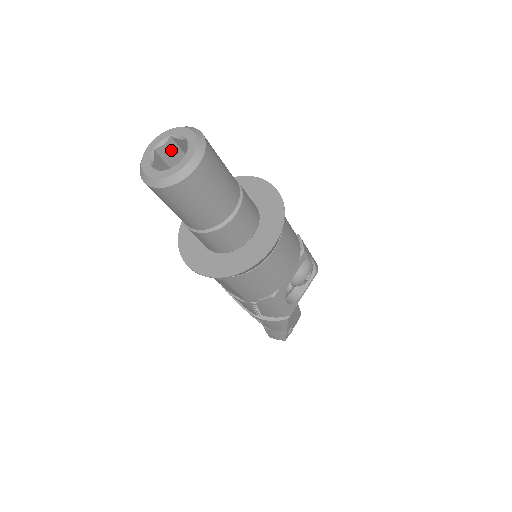
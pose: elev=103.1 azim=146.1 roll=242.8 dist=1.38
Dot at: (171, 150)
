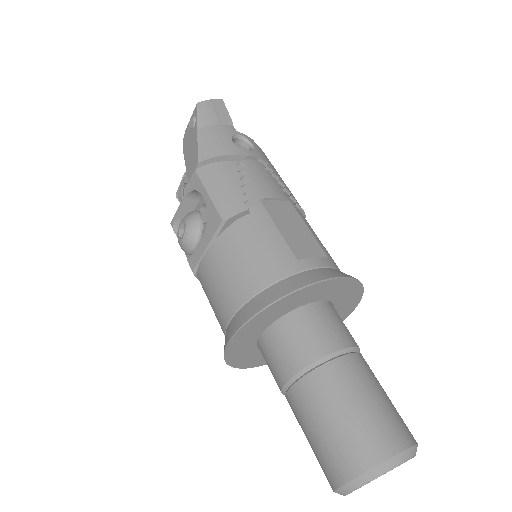
Dot at: occluded
